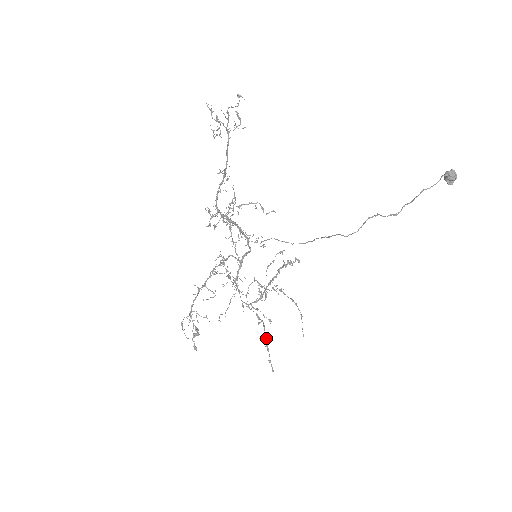
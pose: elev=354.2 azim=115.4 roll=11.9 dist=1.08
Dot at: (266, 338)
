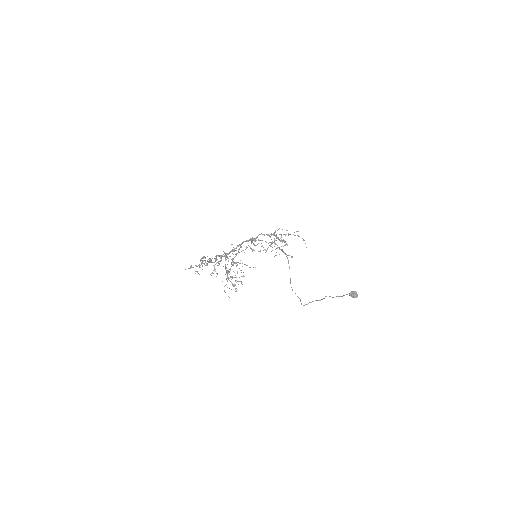
Dot at: (283, 251)
